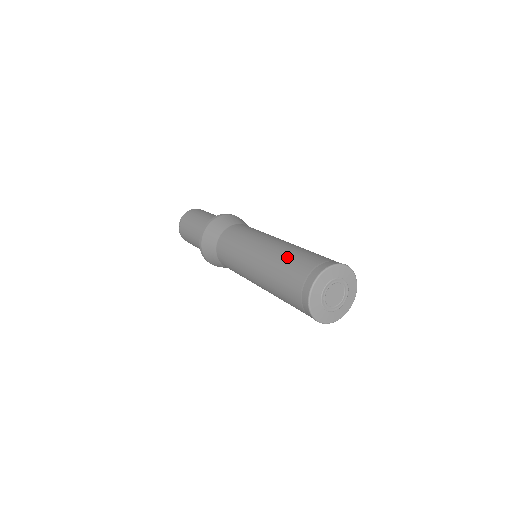
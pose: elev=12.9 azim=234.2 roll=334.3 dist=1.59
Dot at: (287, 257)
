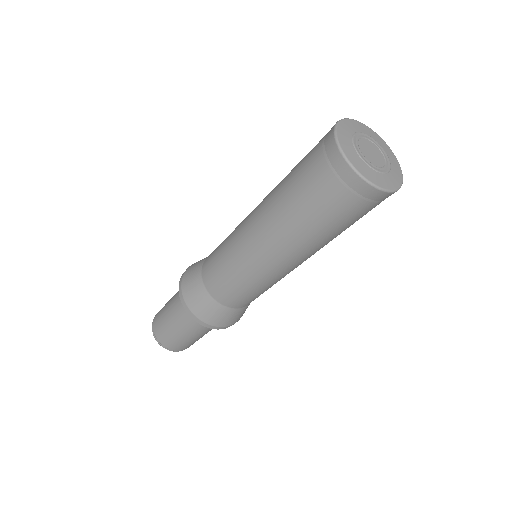
Dot at: occluded
